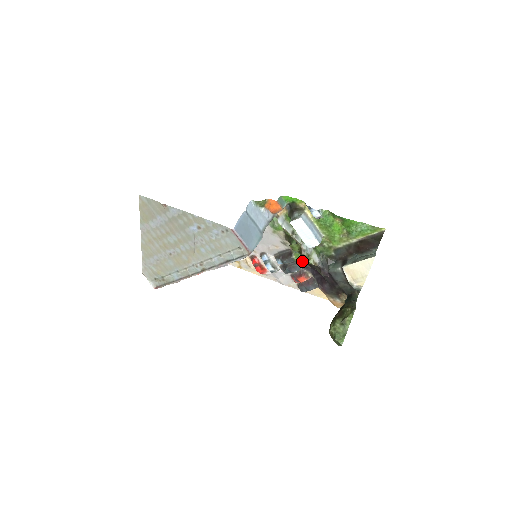
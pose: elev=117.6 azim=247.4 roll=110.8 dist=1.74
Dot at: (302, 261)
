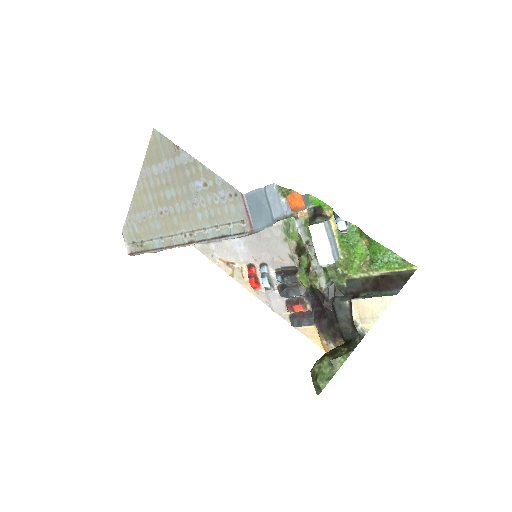
Dot at: (306, 283)
